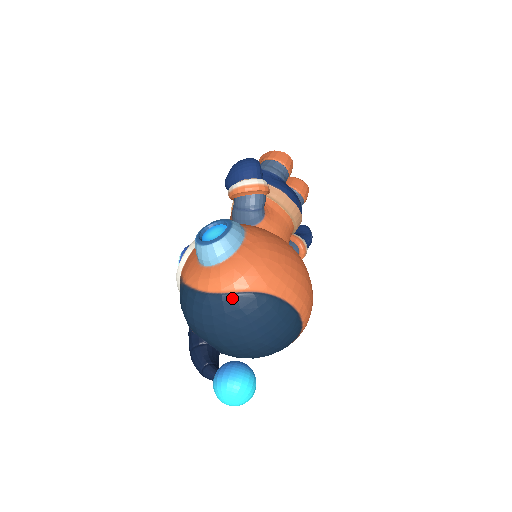
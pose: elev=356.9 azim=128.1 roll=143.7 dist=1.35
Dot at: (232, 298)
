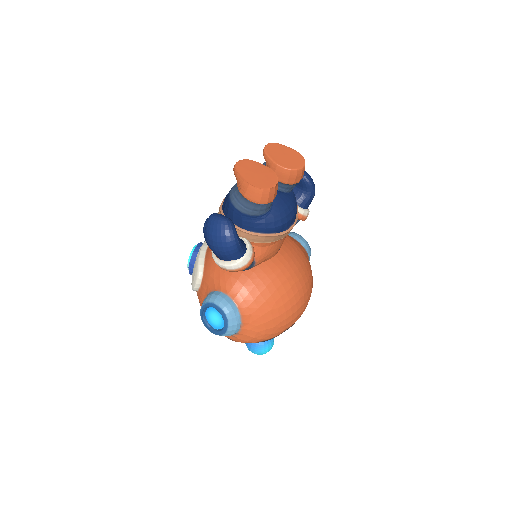
Dot at: occluded
